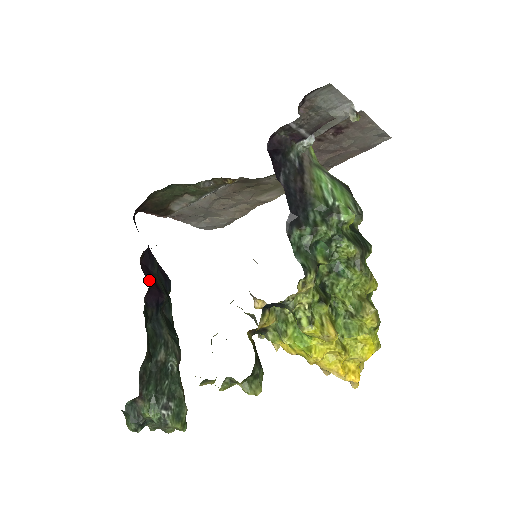
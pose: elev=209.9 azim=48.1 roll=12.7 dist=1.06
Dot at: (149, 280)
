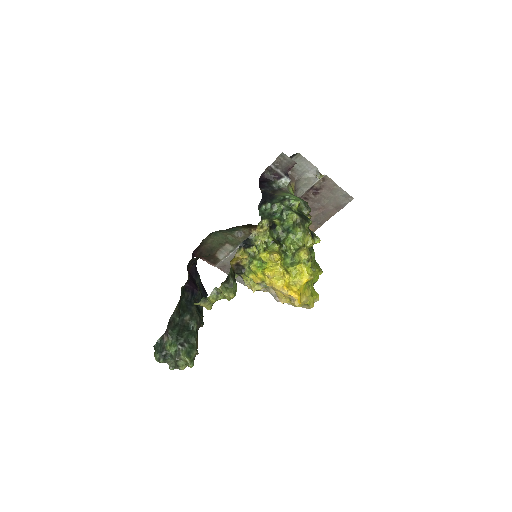
Dot at: (191, 279)
